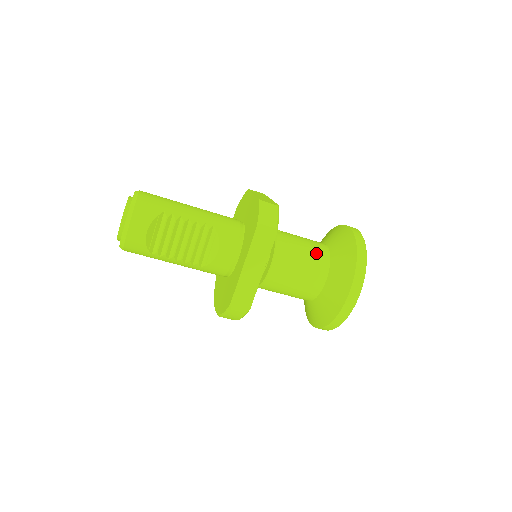
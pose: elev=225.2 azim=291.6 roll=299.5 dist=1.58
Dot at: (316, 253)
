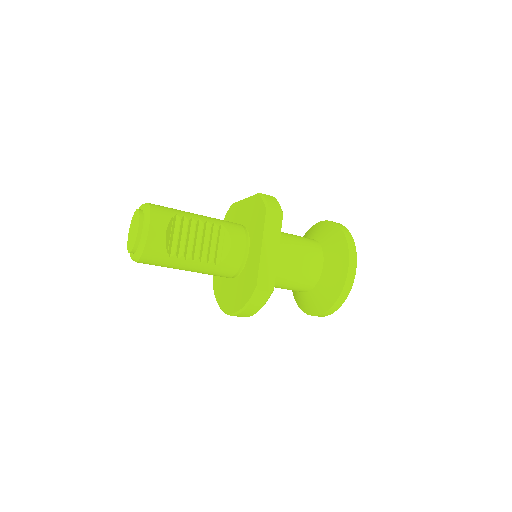
Dot at: (308, 241)
